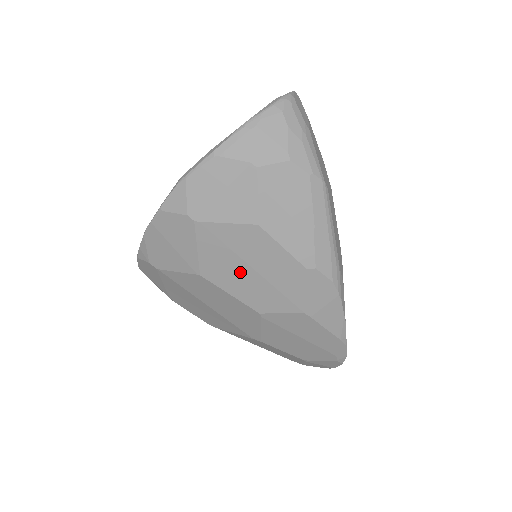
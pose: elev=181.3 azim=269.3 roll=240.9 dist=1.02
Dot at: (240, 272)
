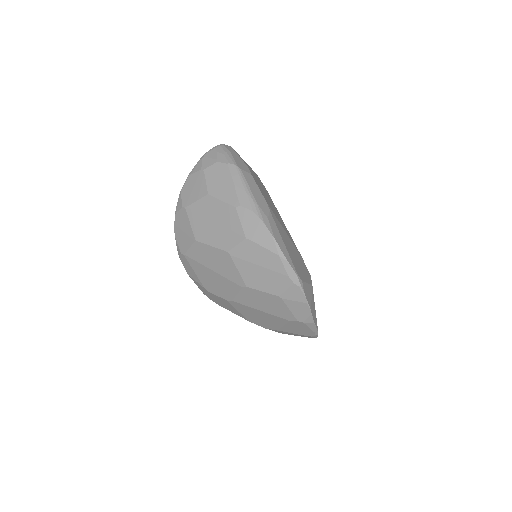
Dot at: (210, 227)
